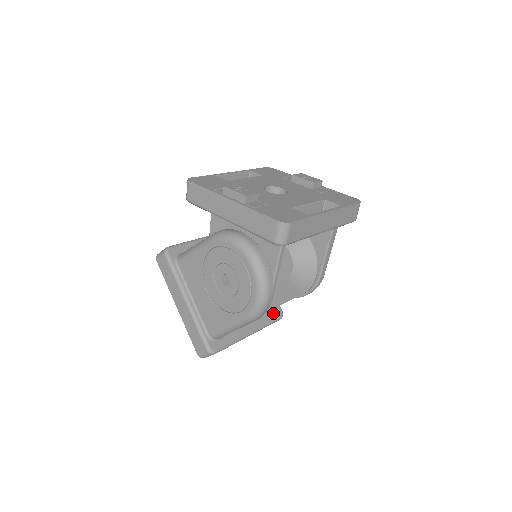
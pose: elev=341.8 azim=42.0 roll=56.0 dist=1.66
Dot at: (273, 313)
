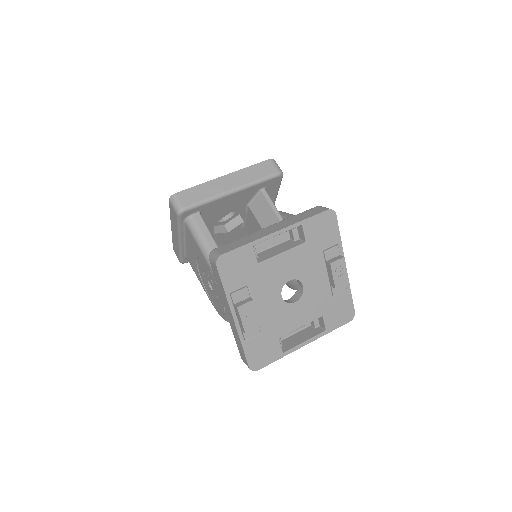
Dot at: occluded
